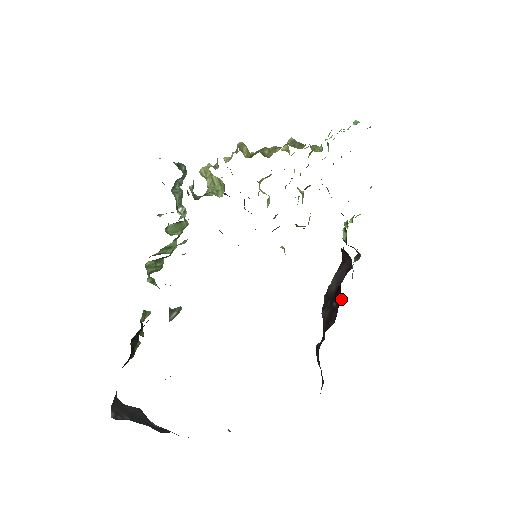
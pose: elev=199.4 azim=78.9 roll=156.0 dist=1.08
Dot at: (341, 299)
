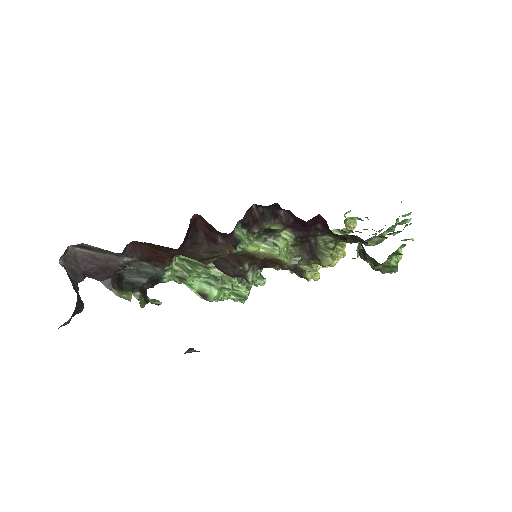
Dot at: occluded
